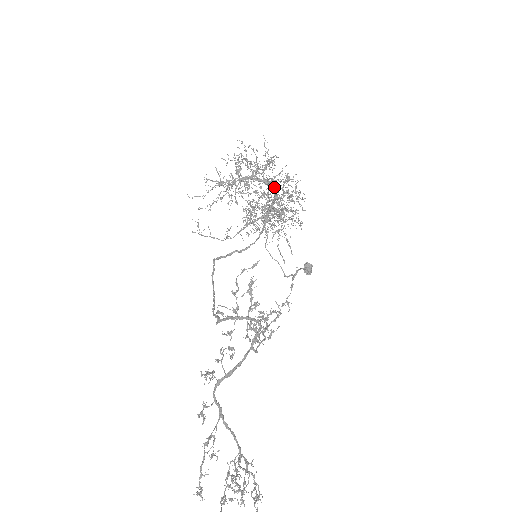
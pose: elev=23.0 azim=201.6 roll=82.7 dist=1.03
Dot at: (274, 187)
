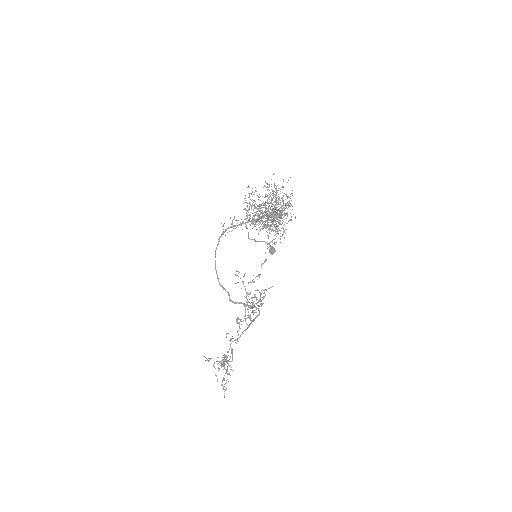
Dot at: occluded
